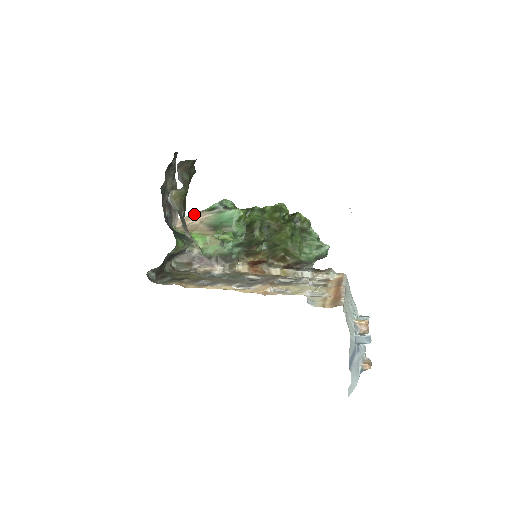
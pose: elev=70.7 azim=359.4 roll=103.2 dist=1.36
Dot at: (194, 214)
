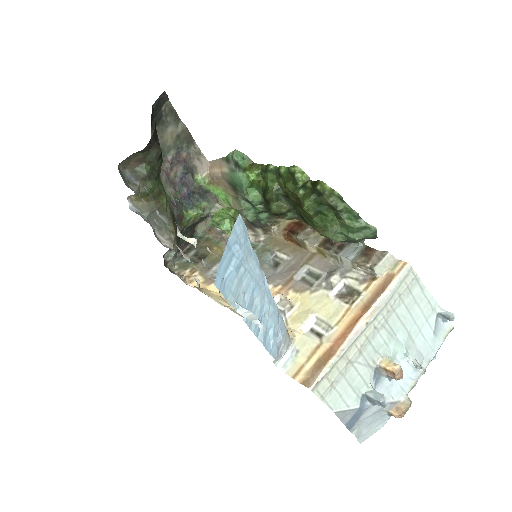
Dot at: (217, 160)
